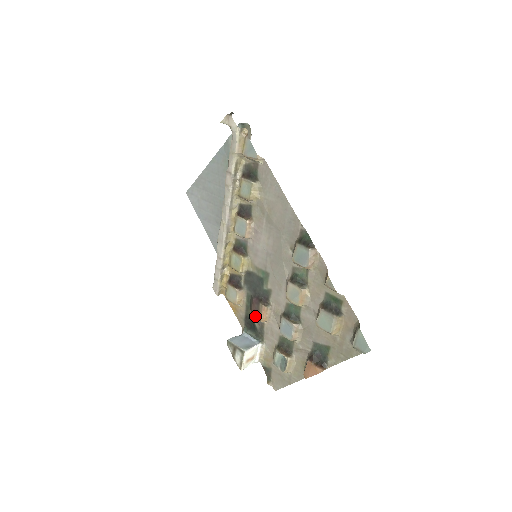
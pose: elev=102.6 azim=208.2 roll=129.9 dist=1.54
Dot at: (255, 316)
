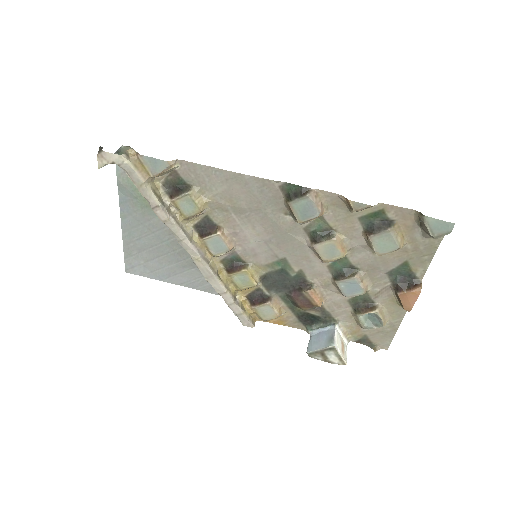
Dot at: (308, 308)
